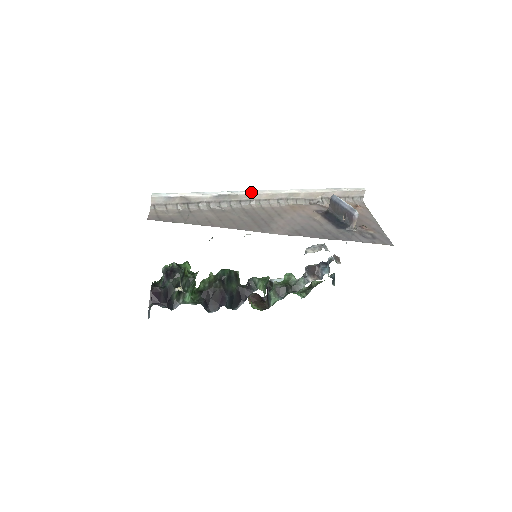
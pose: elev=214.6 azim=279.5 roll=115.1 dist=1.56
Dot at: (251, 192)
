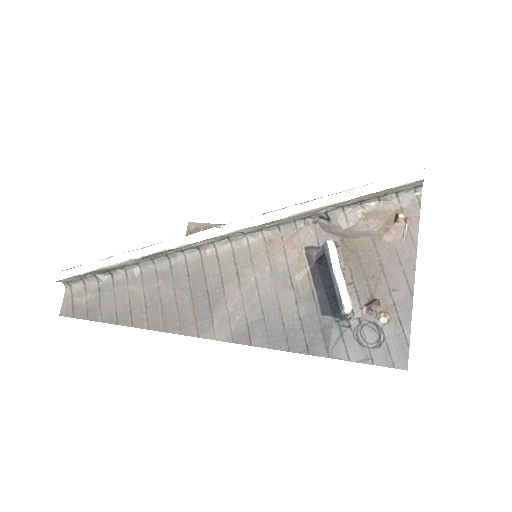
Dot at: (193, 239)
